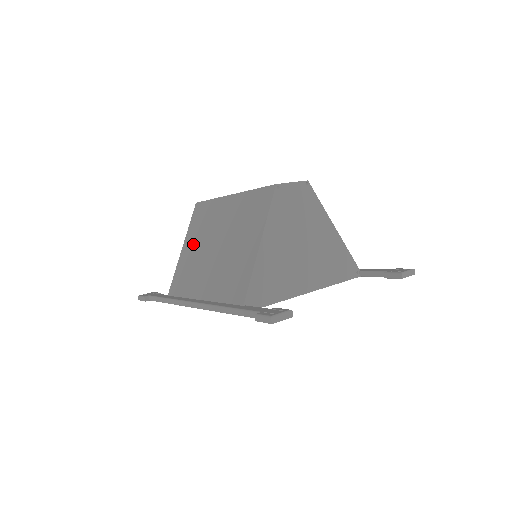
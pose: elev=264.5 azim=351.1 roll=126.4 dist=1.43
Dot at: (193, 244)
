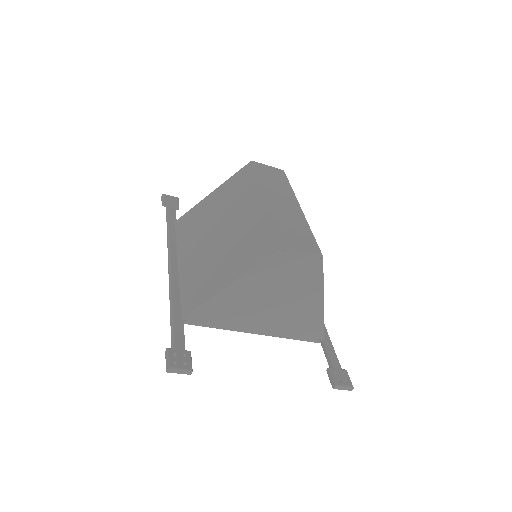
Dot at: (217, 202)
